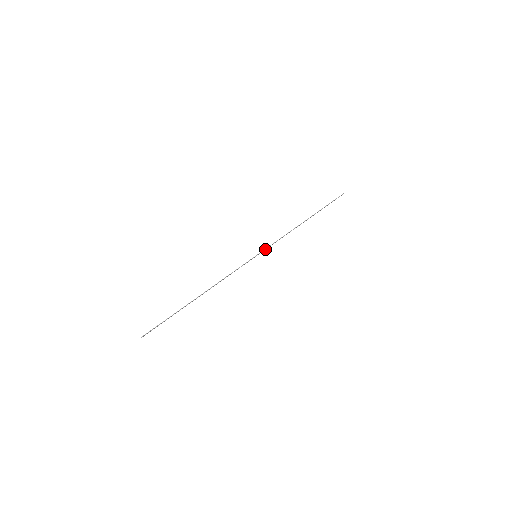
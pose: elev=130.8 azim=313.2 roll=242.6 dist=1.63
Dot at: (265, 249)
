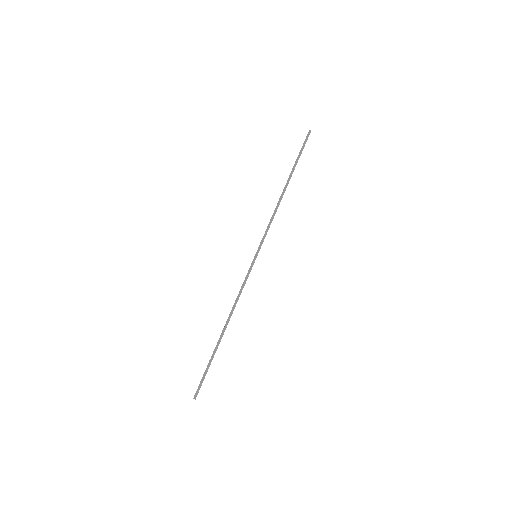
Dot at: occluded
